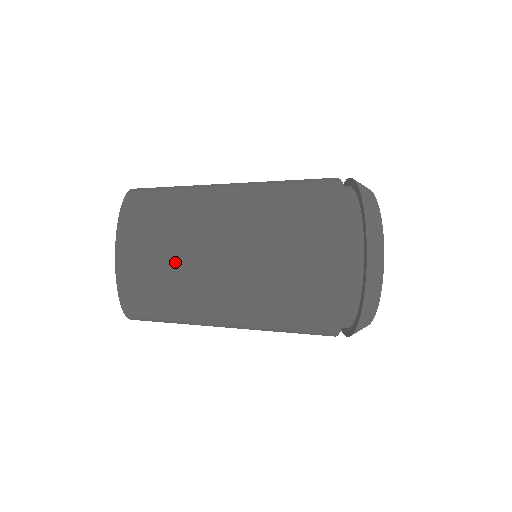
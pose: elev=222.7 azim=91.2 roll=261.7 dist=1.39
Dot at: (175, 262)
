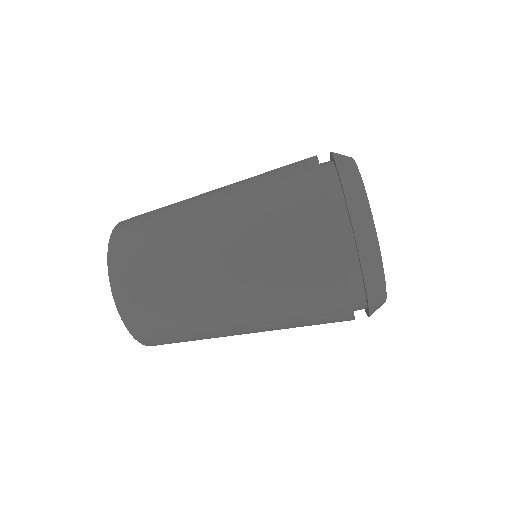
Dot at: (160, 243)
